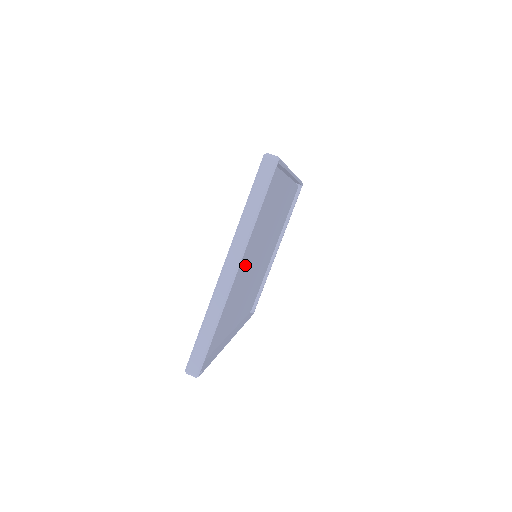
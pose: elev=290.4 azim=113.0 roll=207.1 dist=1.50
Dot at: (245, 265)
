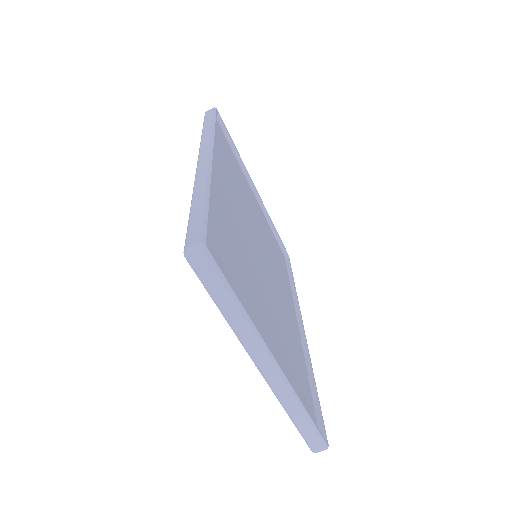
Dot at: (266, 310)
